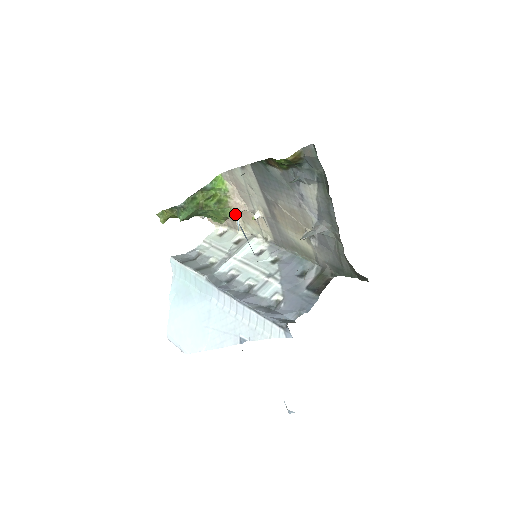
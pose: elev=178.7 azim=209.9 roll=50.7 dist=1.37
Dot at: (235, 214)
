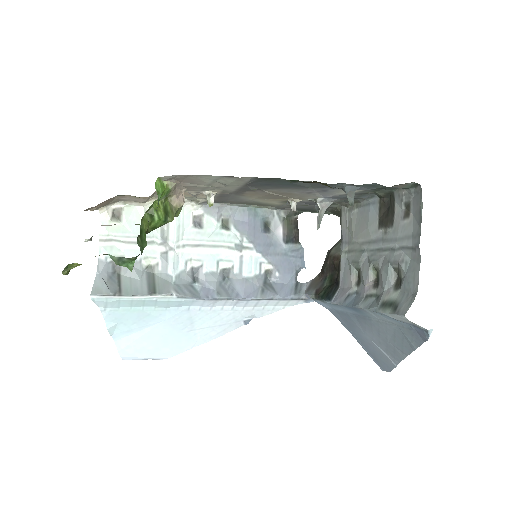
Dot at: (180, 209)
